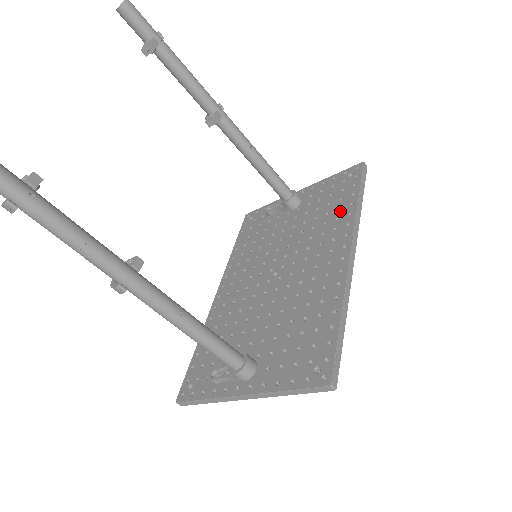
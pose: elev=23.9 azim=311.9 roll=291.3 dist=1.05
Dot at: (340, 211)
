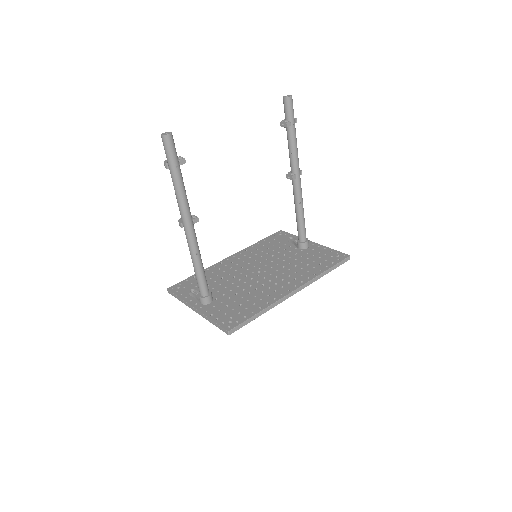
Dot at: (313, 269)
